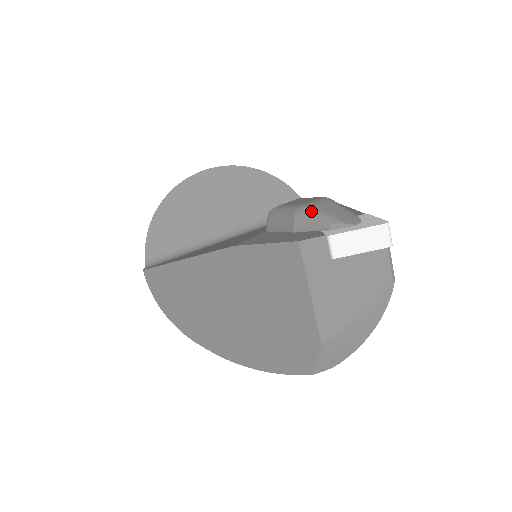
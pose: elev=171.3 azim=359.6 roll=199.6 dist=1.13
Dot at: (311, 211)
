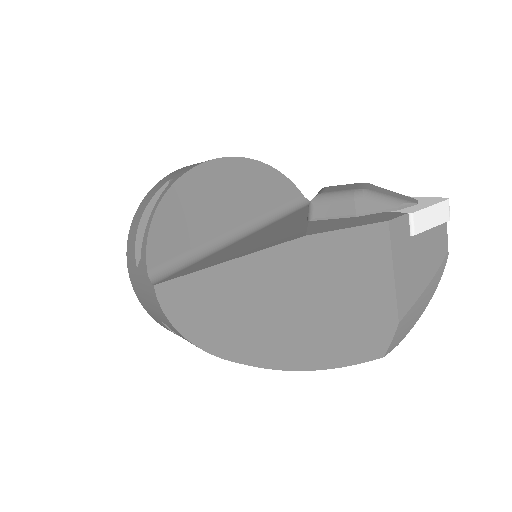
Dot at: (372, 194)
